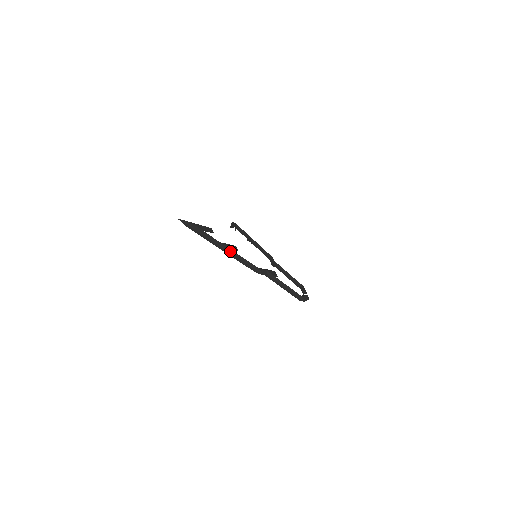
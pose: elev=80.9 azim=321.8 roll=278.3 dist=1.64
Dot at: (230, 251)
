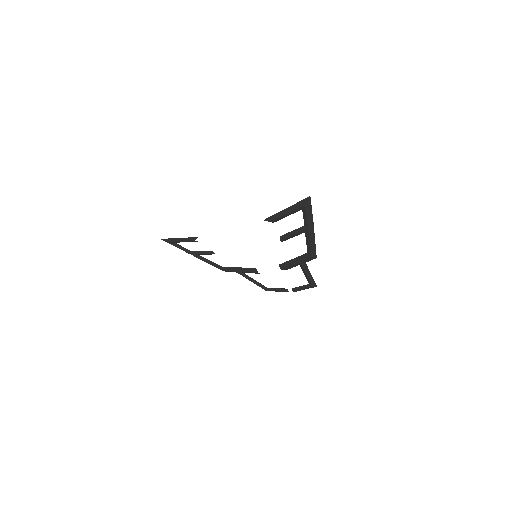
Dot at: (312, 234)
